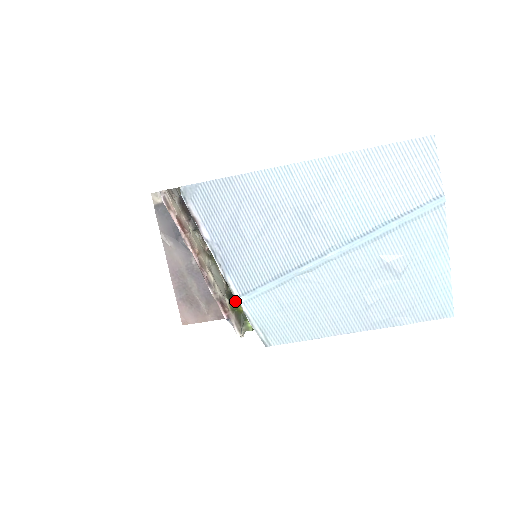
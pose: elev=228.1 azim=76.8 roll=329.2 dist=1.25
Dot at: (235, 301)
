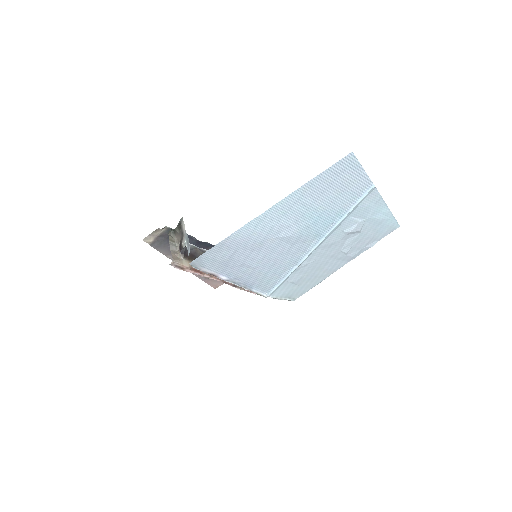
Dot at: occluded
